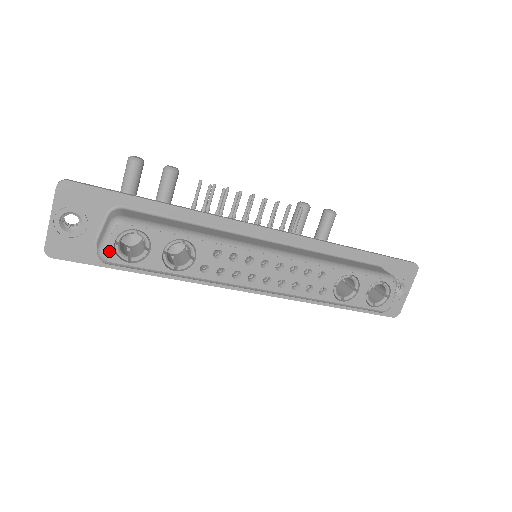
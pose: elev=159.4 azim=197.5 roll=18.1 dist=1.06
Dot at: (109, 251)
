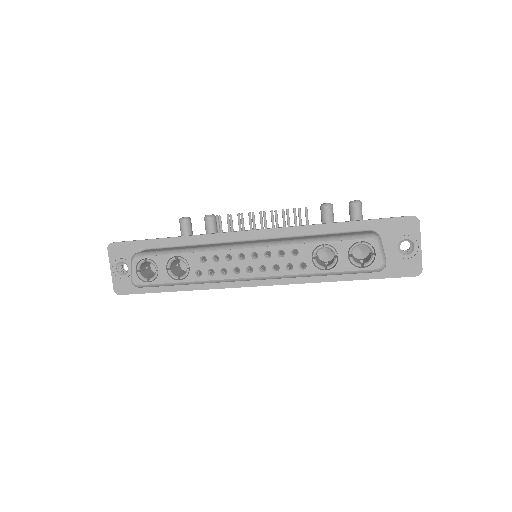
Dot at: (135, 278)
